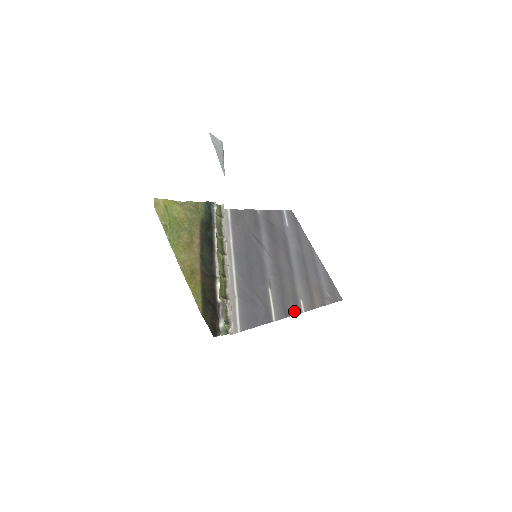
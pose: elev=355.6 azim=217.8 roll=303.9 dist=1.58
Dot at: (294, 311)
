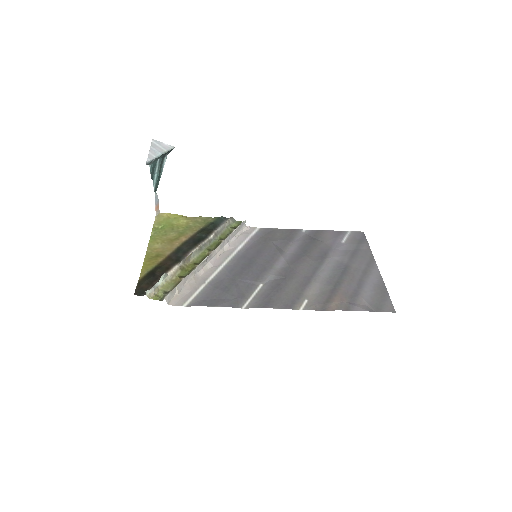
Dot at: (283, 306)
